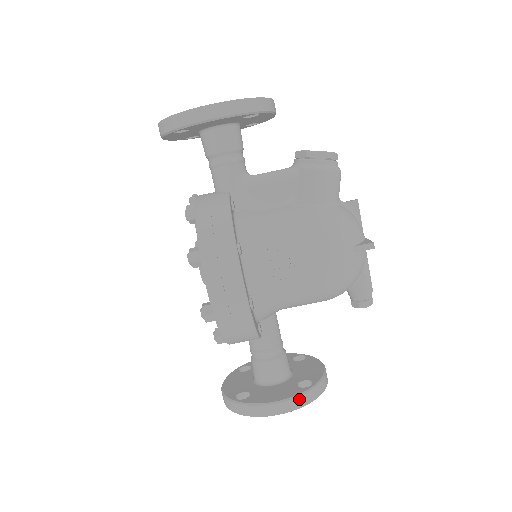
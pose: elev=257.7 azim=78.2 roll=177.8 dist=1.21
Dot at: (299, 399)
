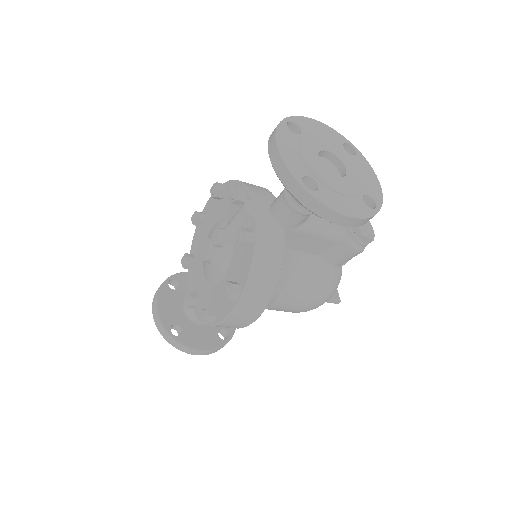
Dot at: occluded
